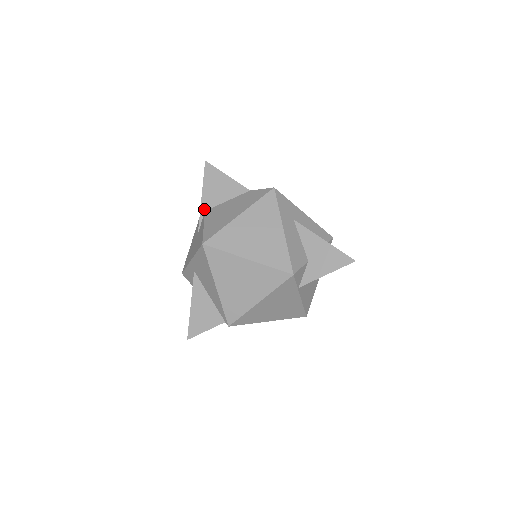
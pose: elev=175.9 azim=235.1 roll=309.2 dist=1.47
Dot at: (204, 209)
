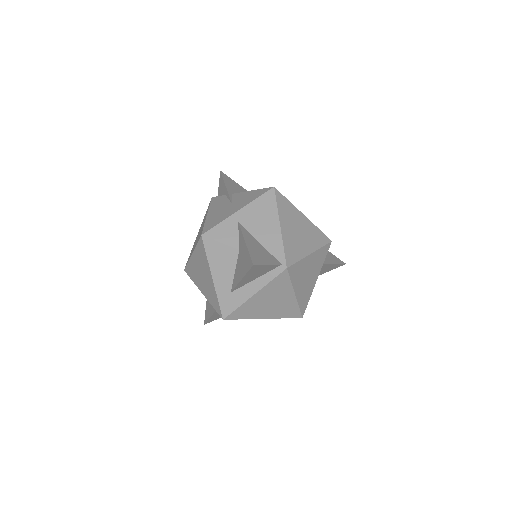
Dot at: (231, 192)
